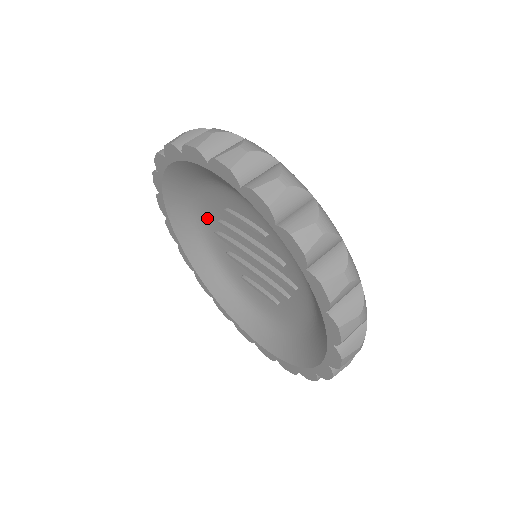
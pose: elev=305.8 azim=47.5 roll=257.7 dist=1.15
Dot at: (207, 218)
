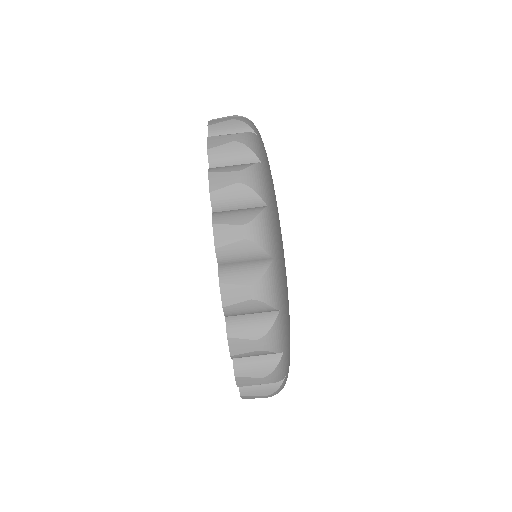
Dot at: occluded
